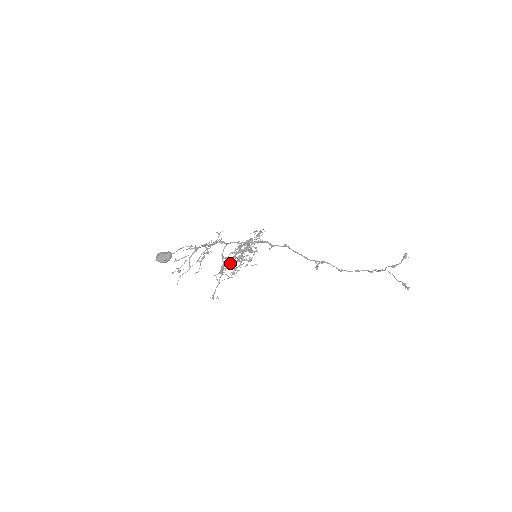
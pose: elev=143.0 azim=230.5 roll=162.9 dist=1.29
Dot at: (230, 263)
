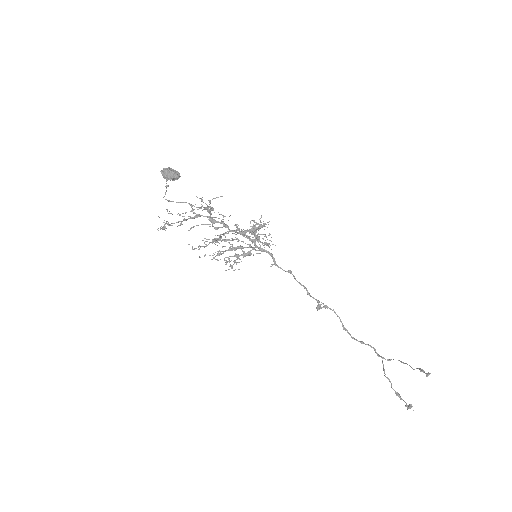
Dot at: occluded
